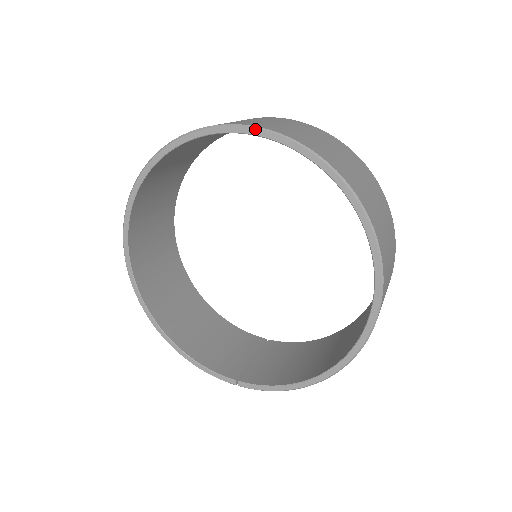
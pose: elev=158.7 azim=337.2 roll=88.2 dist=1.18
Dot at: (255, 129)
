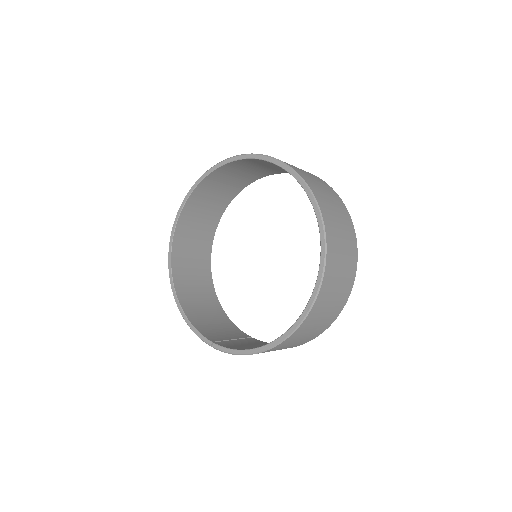
Dot at: (270, 158)
